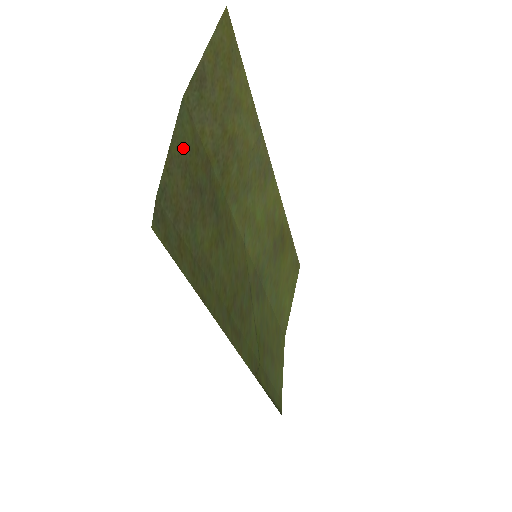
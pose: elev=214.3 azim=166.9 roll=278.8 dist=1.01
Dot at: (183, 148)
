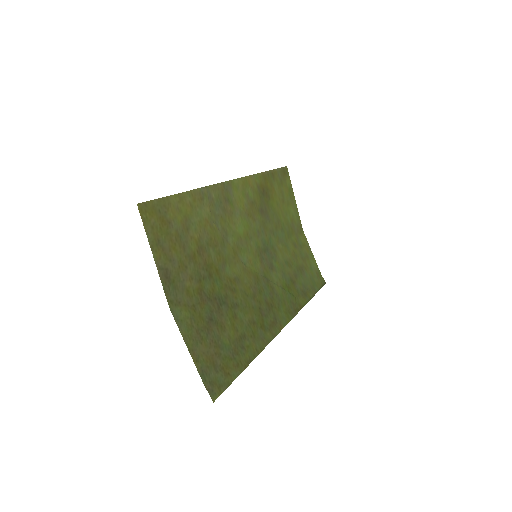
Dot at: (190, 329)
